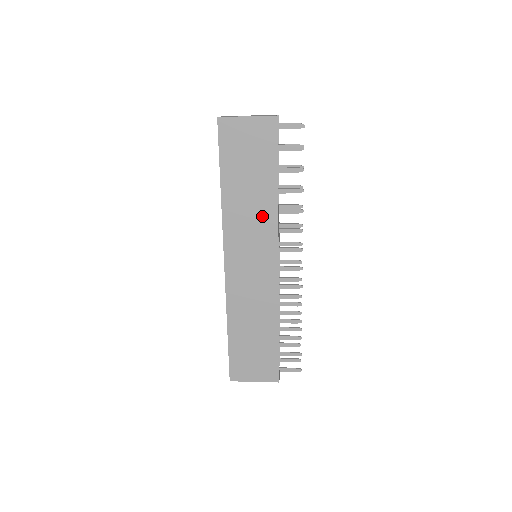
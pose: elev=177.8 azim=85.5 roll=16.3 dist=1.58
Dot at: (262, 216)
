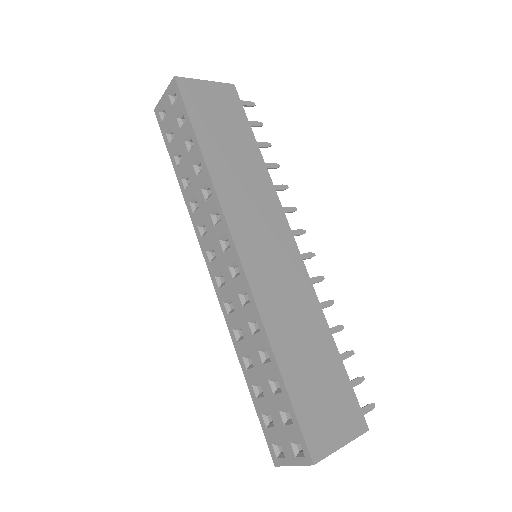
Dot at: (258, 186)
